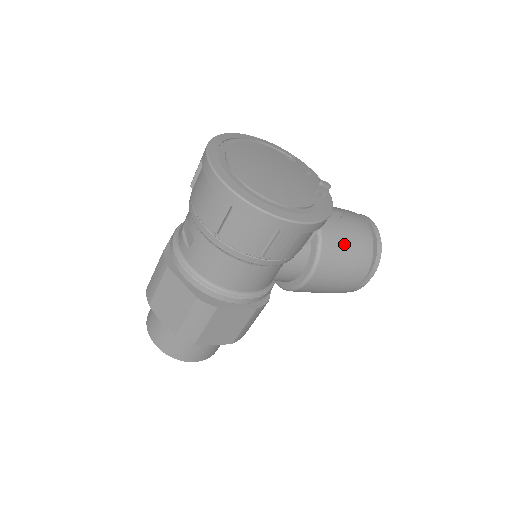
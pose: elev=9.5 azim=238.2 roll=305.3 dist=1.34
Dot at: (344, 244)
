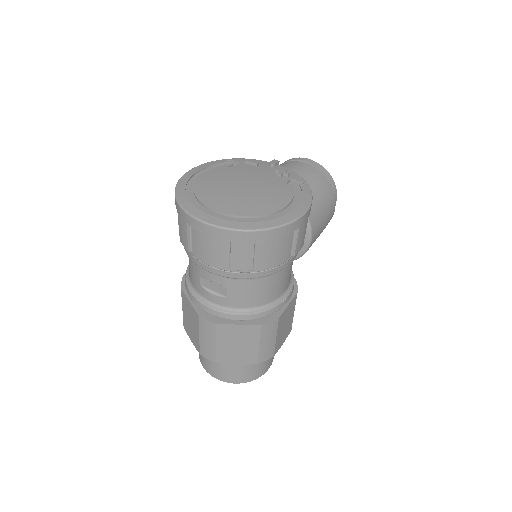
Dot at: (312, 194)
